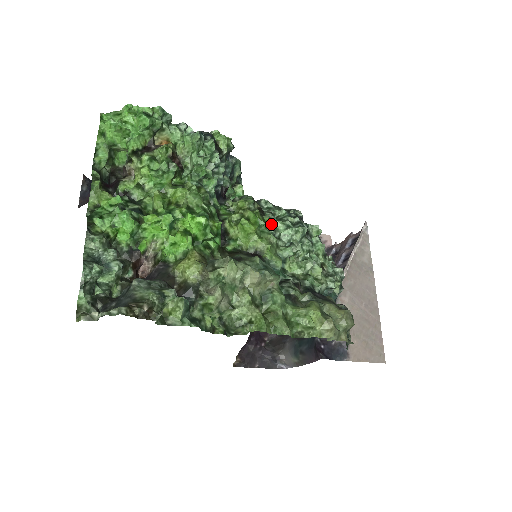
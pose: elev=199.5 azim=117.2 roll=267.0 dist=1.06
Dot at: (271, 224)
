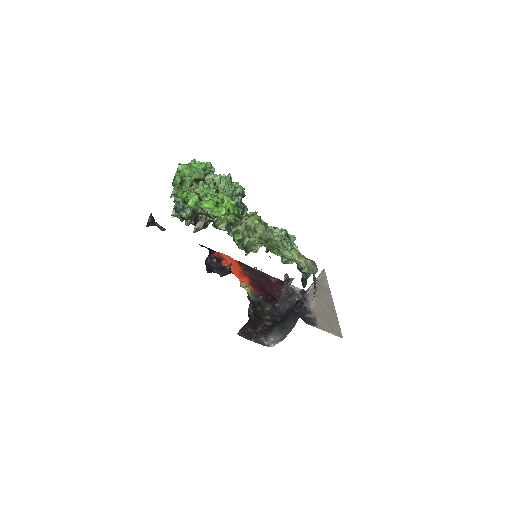
Dot at: (267, 227)
